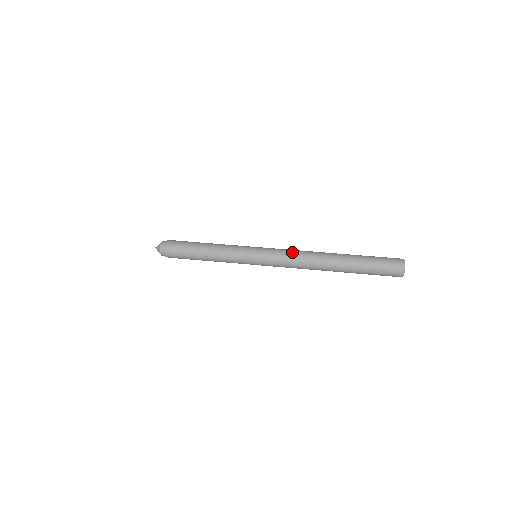
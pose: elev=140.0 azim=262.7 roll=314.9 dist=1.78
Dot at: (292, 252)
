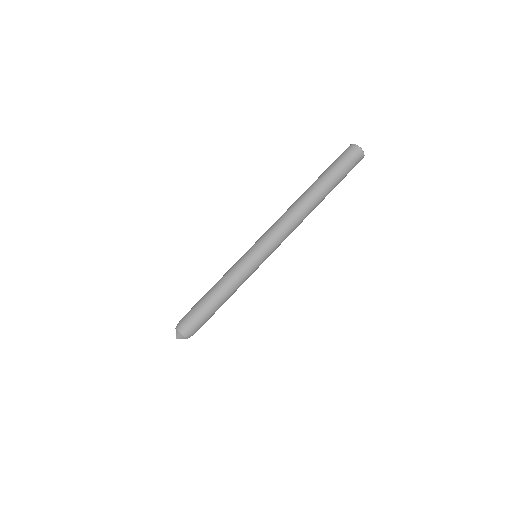
Dot at: (287, 231)
